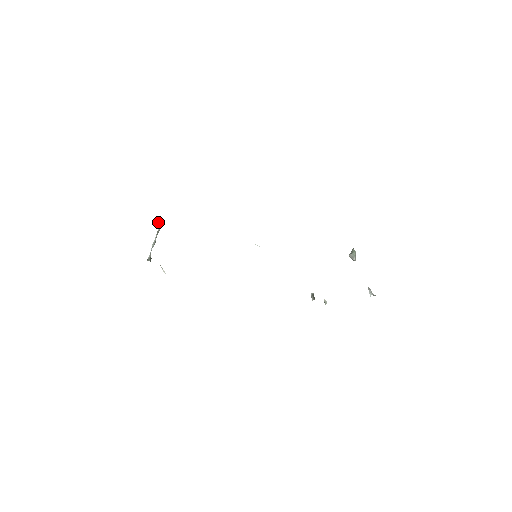
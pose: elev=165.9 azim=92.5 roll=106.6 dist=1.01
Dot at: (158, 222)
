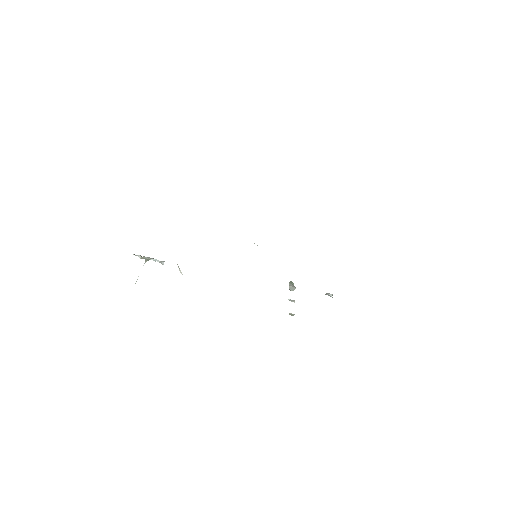
Dot at: (134, 254)
